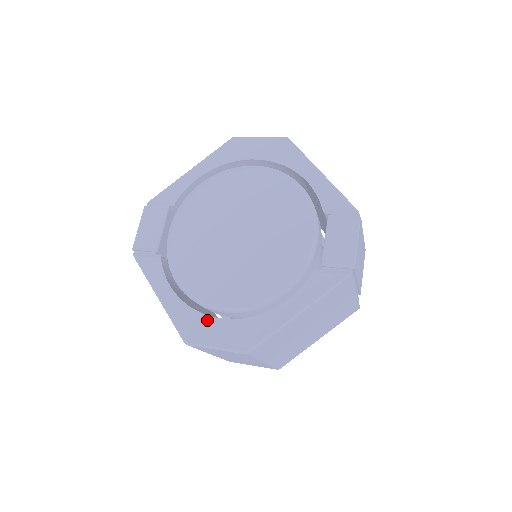
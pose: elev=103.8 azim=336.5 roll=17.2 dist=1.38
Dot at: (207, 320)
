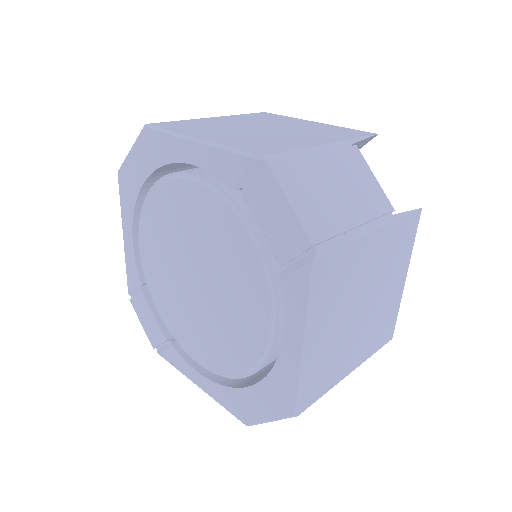
Dot at: (242, 394)
